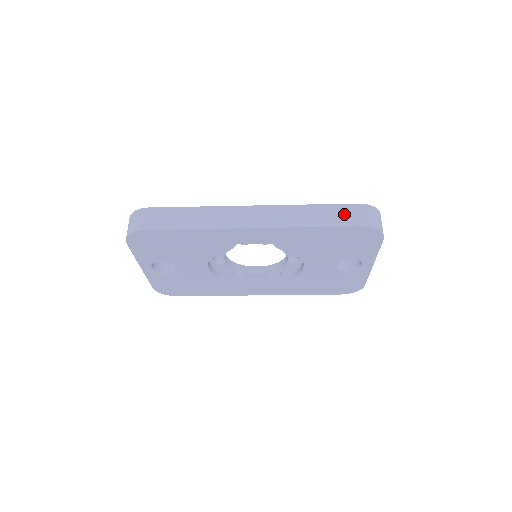
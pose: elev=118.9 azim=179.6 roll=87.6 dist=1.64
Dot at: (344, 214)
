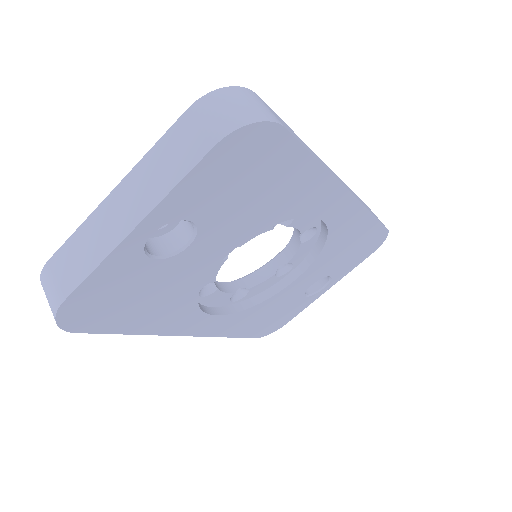
Dot at: (373, 213)
